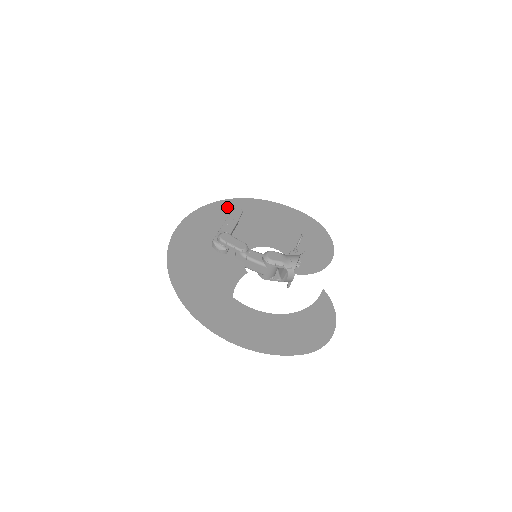
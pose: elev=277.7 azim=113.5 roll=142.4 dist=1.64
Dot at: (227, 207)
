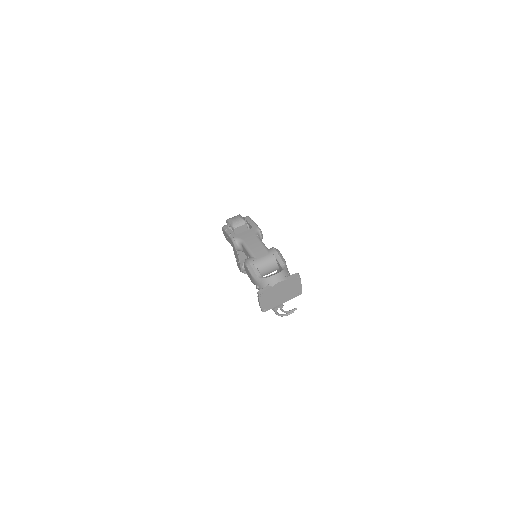
Dot at: occluded
